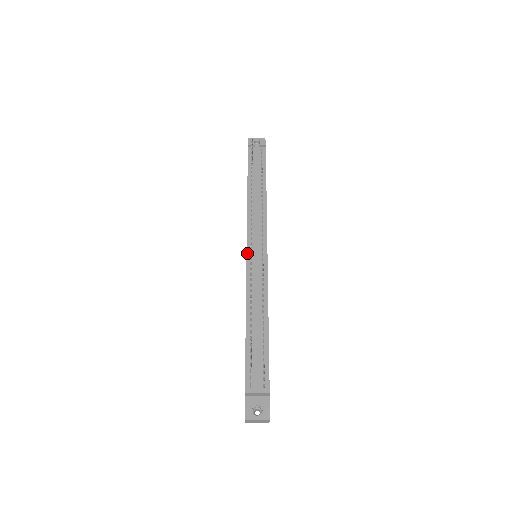
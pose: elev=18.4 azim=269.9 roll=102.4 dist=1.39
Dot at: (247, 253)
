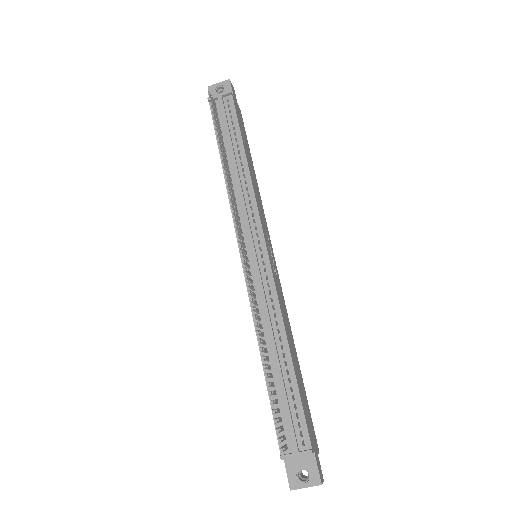
Dot at: (241, 260)
